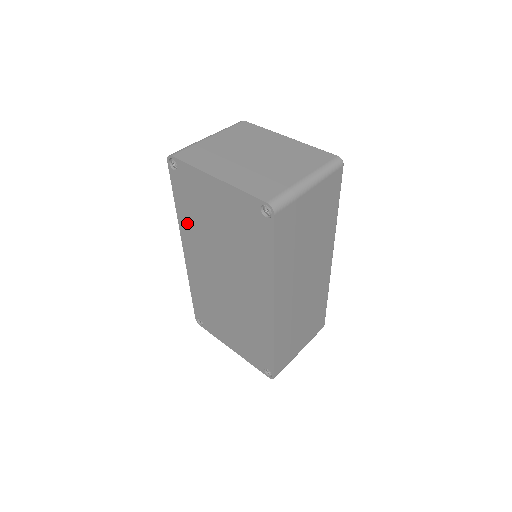
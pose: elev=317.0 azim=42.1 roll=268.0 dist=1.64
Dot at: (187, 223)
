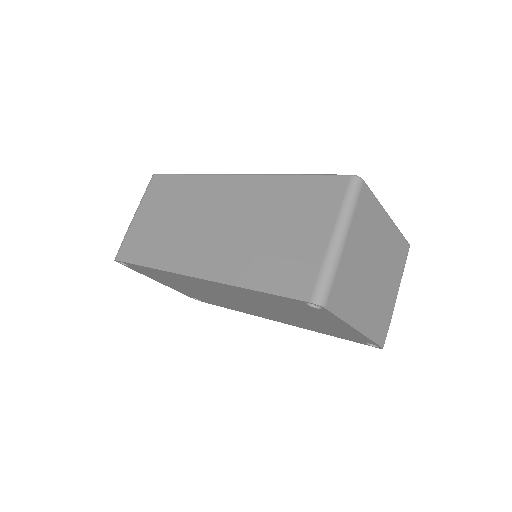
Dot at: (248, 293)
